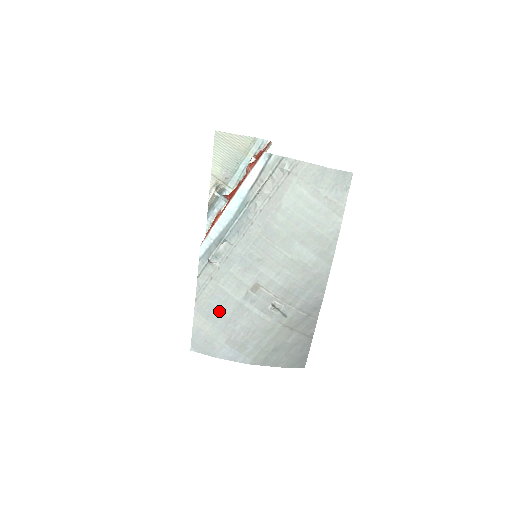
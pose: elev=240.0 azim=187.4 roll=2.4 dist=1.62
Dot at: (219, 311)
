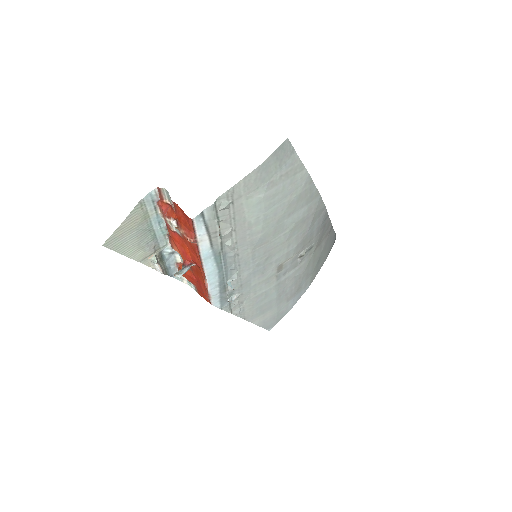
Dot at: (267, 303)
